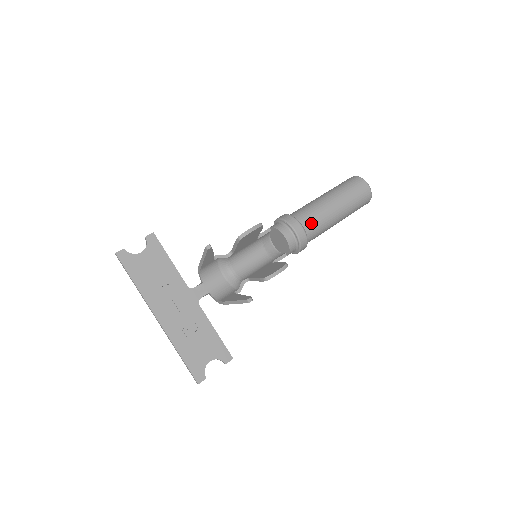
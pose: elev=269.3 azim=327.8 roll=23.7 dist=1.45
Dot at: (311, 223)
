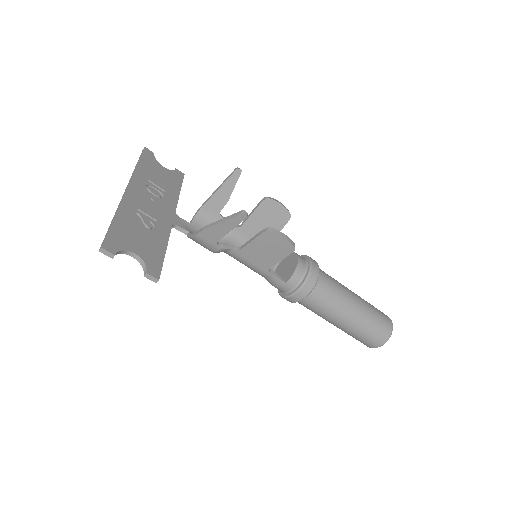
Dot at: (327, 278)
